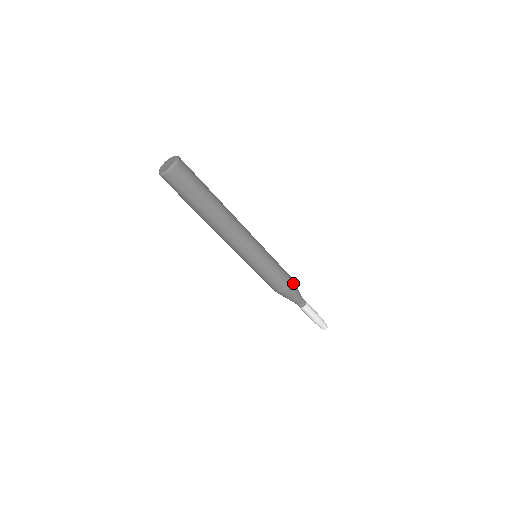
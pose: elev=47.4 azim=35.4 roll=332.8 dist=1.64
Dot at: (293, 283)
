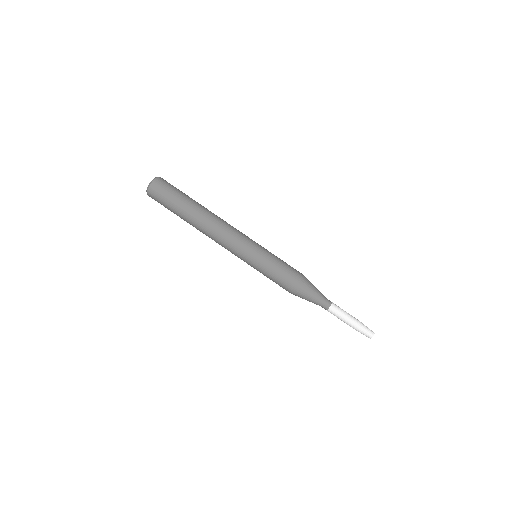
Dot at: (306, 278)
